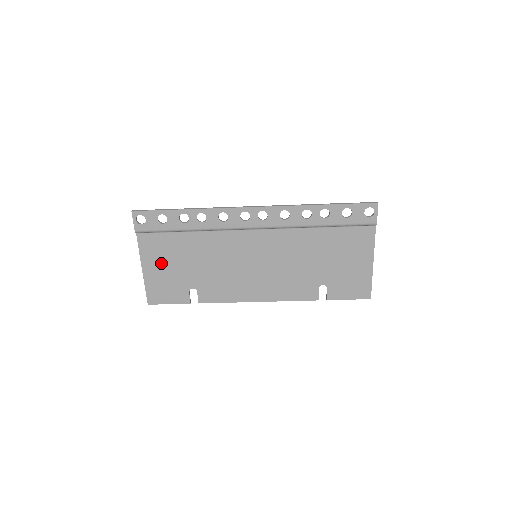
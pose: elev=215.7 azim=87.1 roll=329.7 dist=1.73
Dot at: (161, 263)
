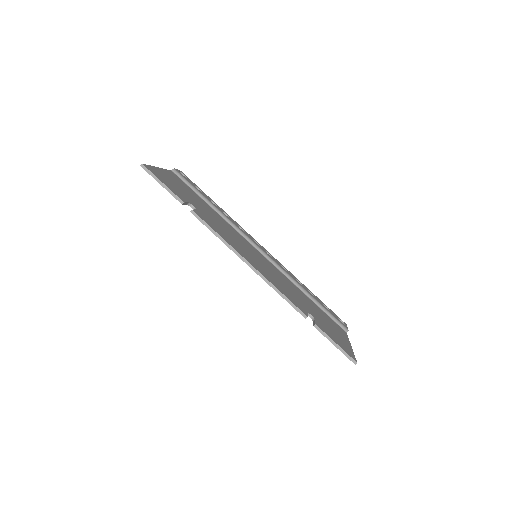
Dot at: (177, 184)
